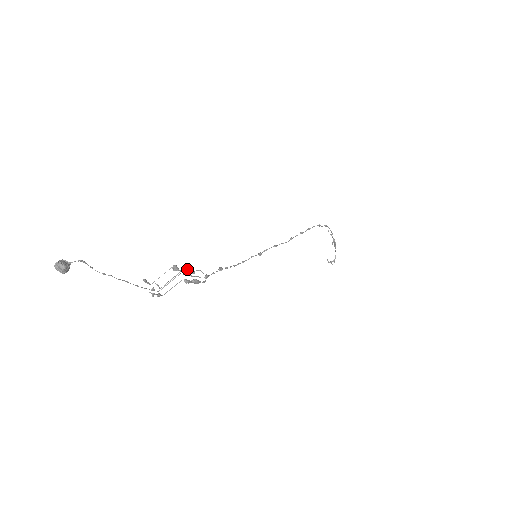
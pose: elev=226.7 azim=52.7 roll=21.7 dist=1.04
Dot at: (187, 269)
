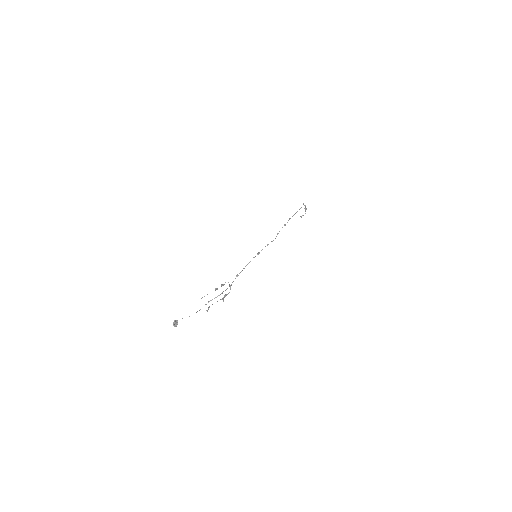
Dot at: (221, 285)
